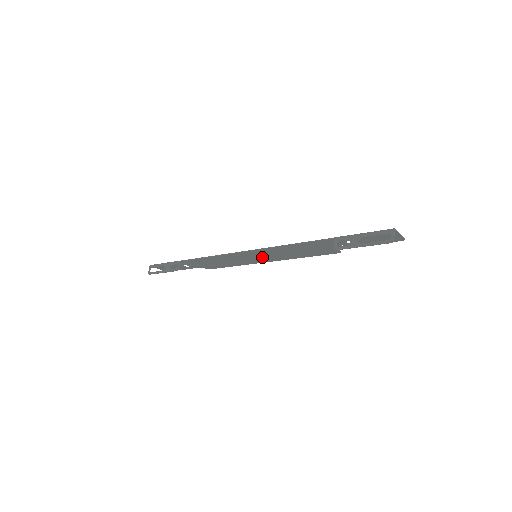
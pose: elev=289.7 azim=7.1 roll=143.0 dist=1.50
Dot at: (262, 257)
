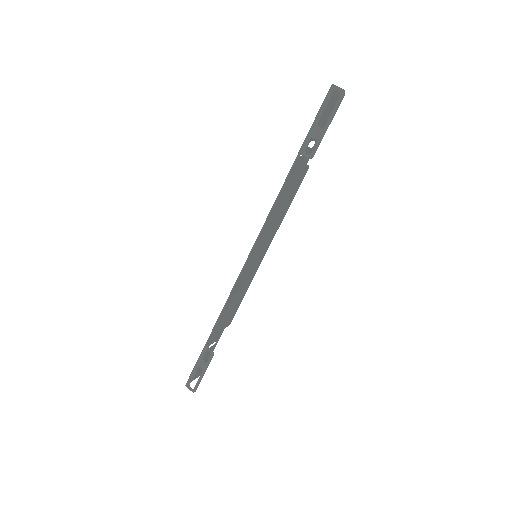
Dot at: (260, 251)
